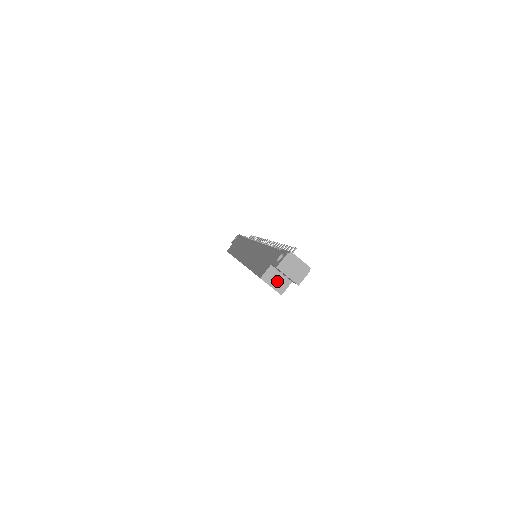
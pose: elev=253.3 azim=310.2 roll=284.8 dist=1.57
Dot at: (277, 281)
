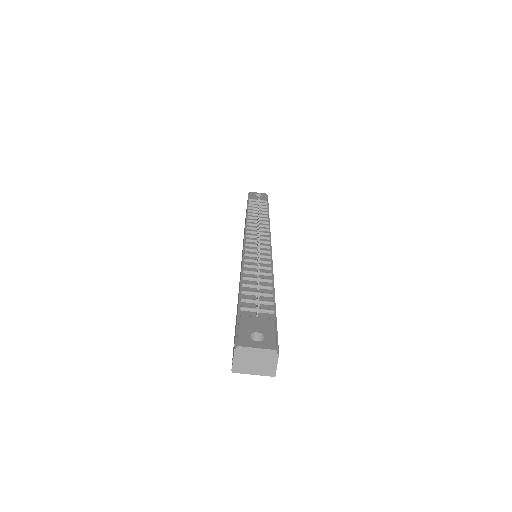
Dot at: occluded
